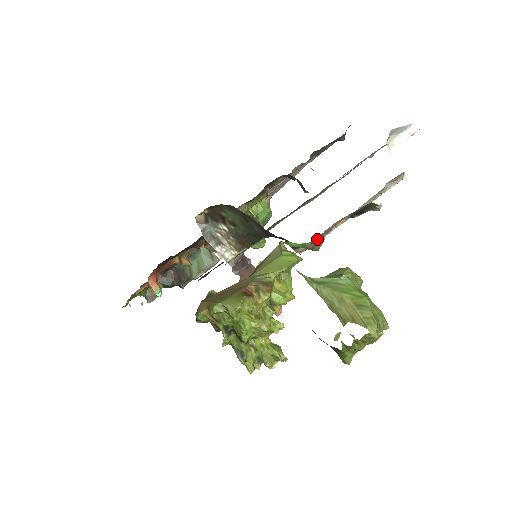
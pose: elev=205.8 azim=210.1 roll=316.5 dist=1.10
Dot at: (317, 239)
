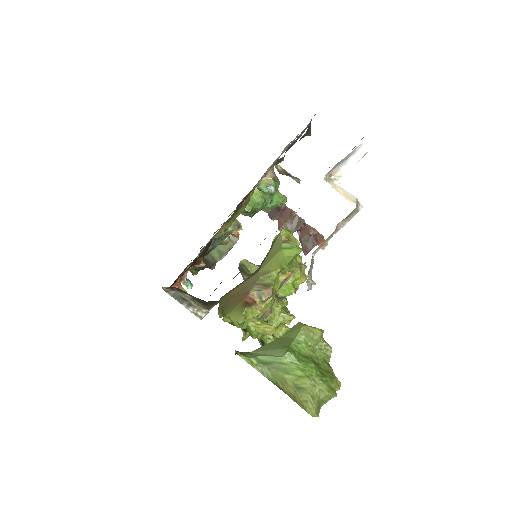
Dot at: (259, 318)
